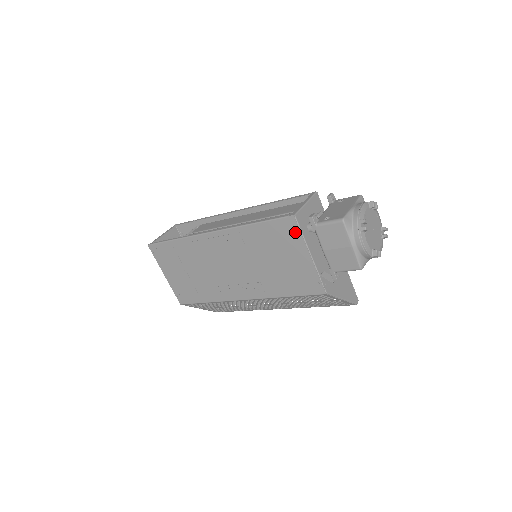
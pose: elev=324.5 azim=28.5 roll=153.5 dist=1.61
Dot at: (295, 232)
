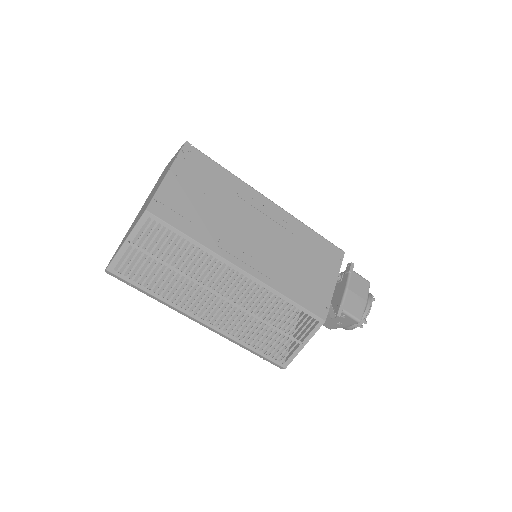
Dot at: (338, 262)
